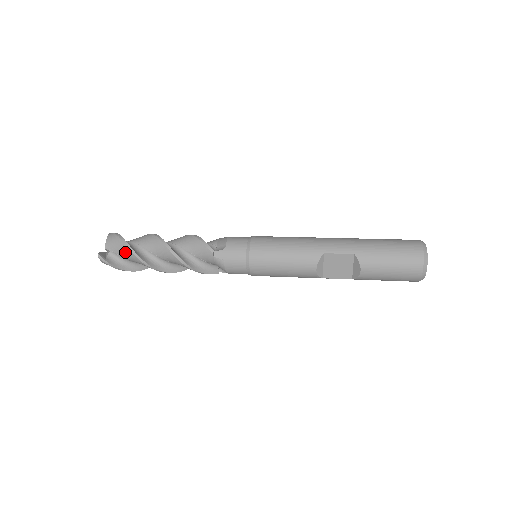
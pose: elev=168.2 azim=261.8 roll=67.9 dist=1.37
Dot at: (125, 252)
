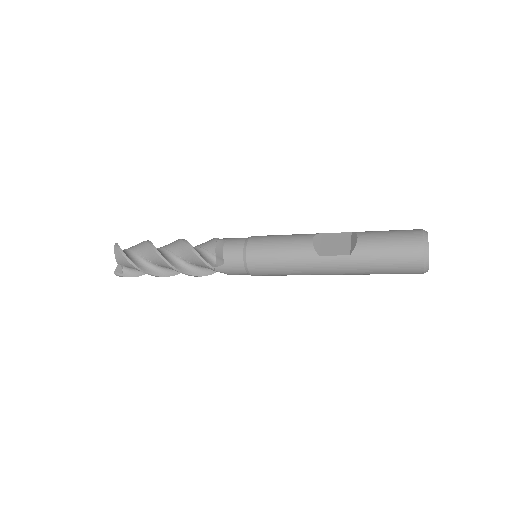
Dot at: (140, 244)
